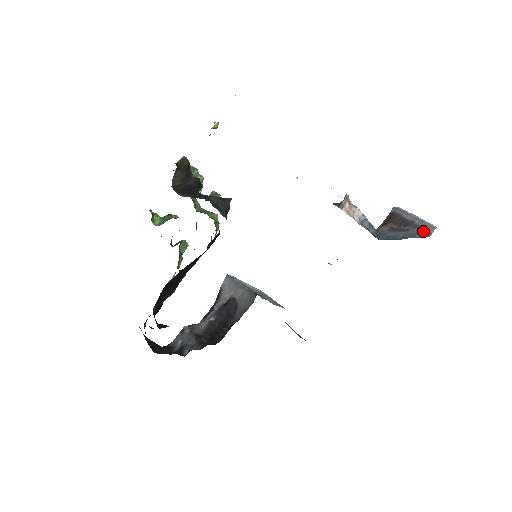
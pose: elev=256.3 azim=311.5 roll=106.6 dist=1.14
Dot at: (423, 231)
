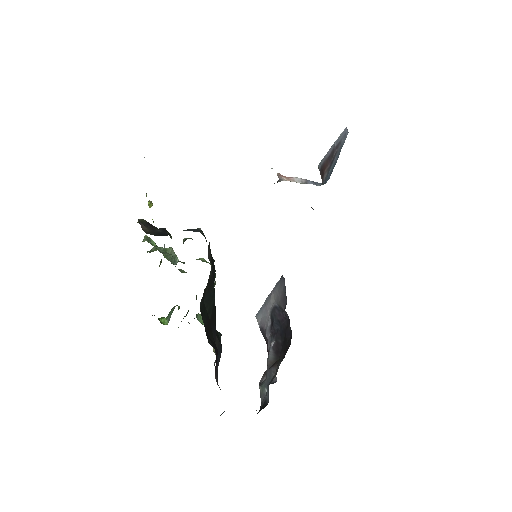
Dot at: (343, 139)
